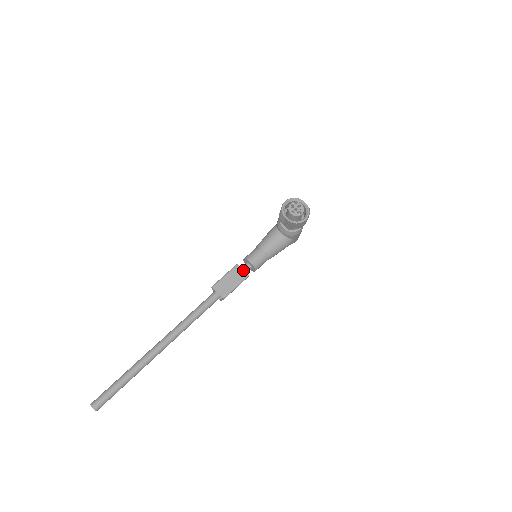
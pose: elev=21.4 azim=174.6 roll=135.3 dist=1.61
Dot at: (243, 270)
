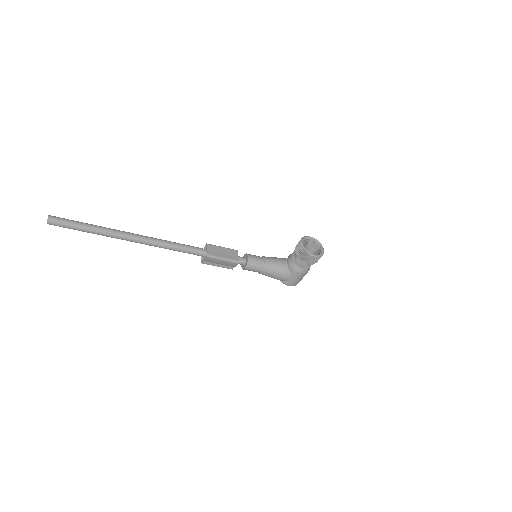
Dot at: (238, 256)
